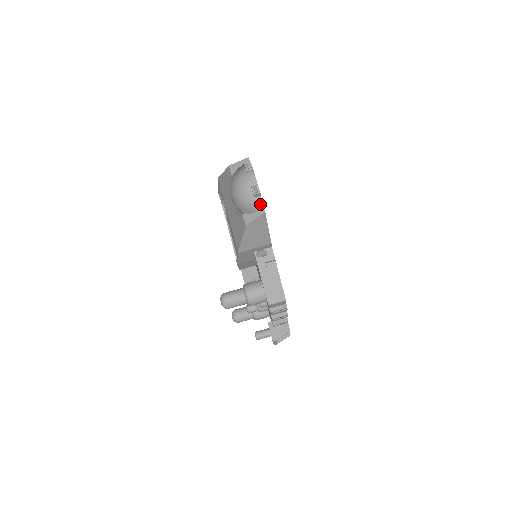
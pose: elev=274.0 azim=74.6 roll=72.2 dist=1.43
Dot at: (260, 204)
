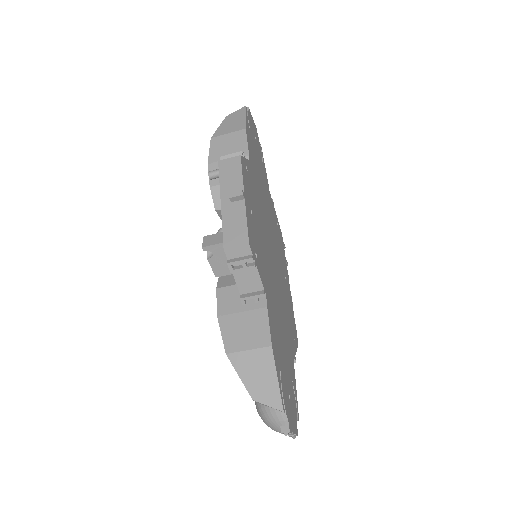
Dot at: occluded
